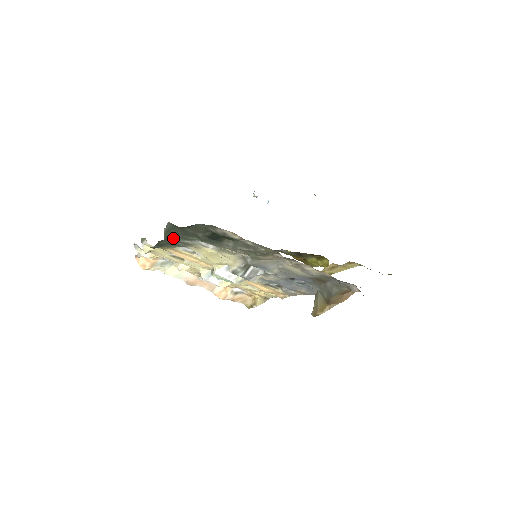
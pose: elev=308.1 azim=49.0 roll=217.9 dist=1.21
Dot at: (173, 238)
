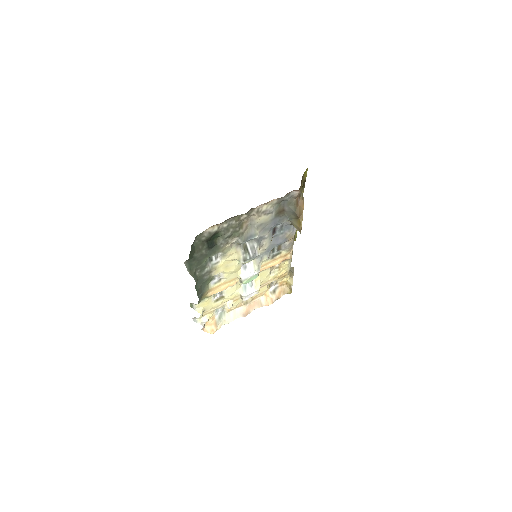
Dot at: (198, 276)
